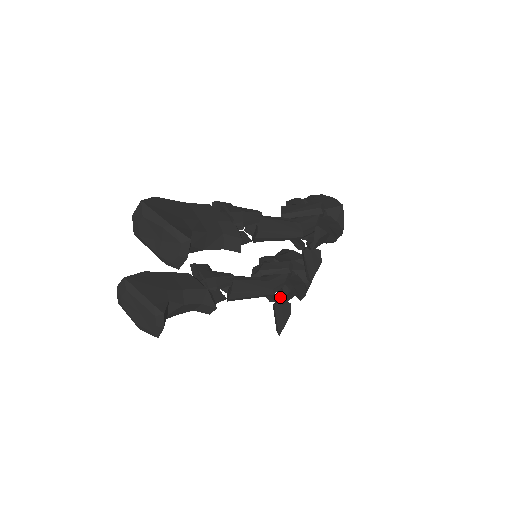
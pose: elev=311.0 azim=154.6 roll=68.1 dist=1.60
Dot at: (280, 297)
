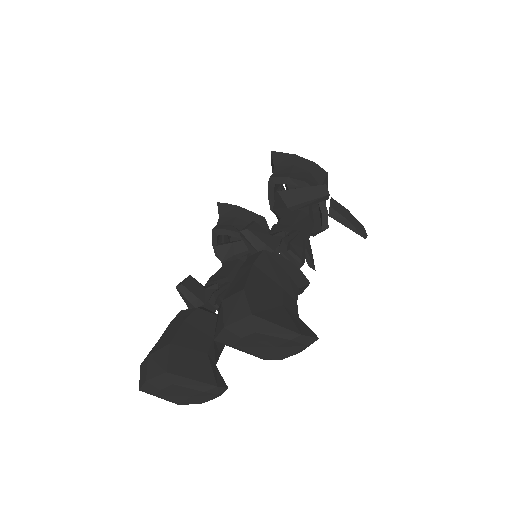
Dot at: occluded
